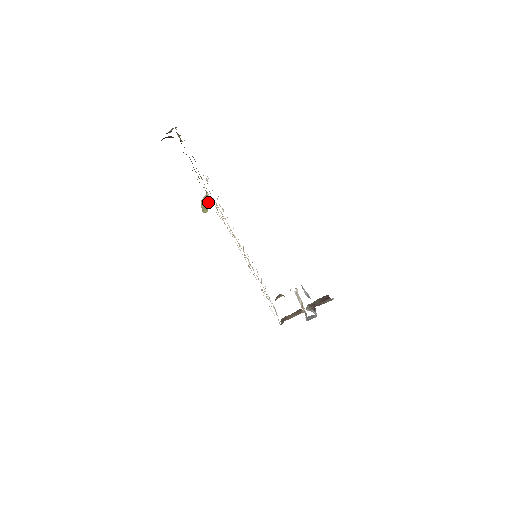
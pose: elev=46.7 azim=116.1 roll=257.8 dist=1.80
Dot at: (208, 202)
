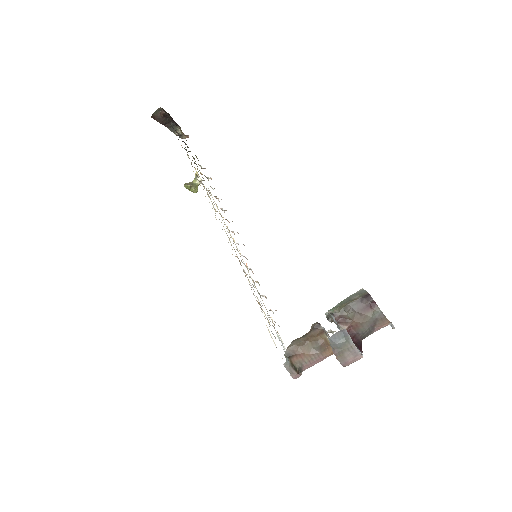
Dot at: (196, 182)
